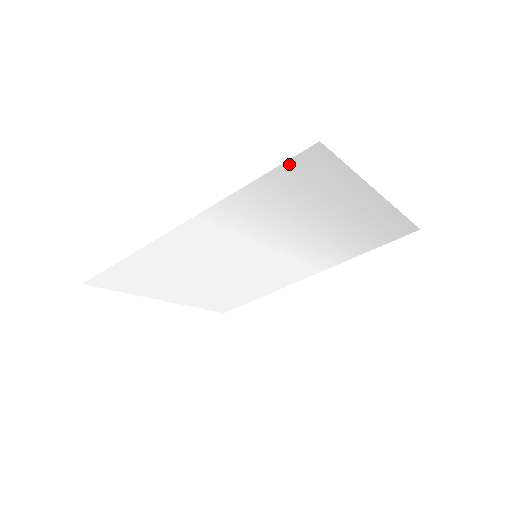
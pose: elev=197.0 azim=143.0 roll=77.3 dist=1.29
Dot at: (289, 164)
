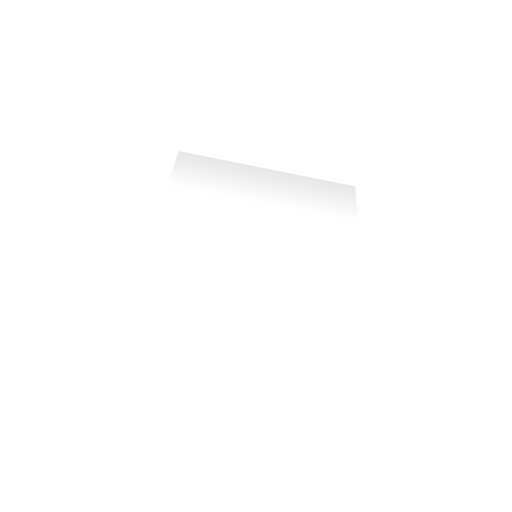
Dot at: (178, 167)
